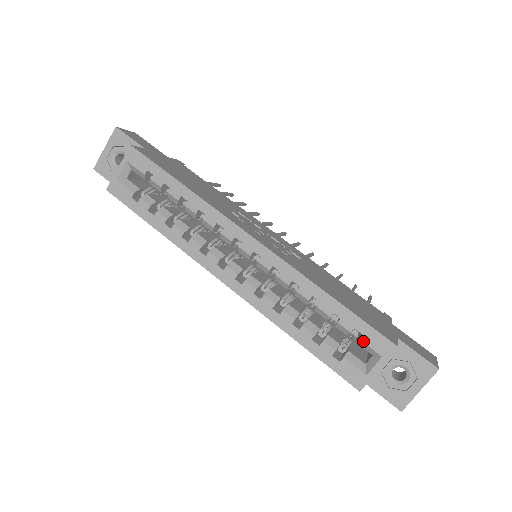
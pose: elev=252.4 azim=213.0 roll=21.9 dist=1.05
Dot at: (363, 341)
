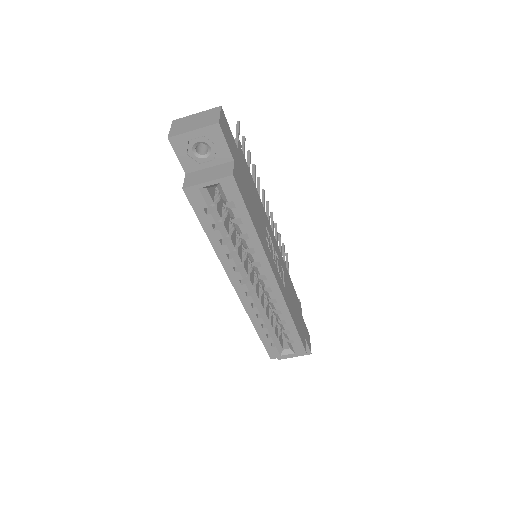
Dot at: (292, 345)
